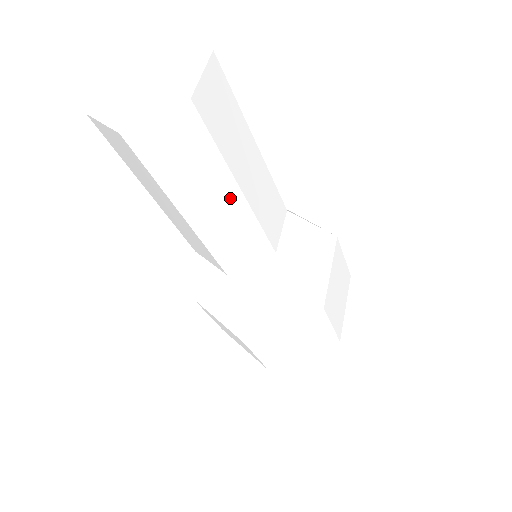
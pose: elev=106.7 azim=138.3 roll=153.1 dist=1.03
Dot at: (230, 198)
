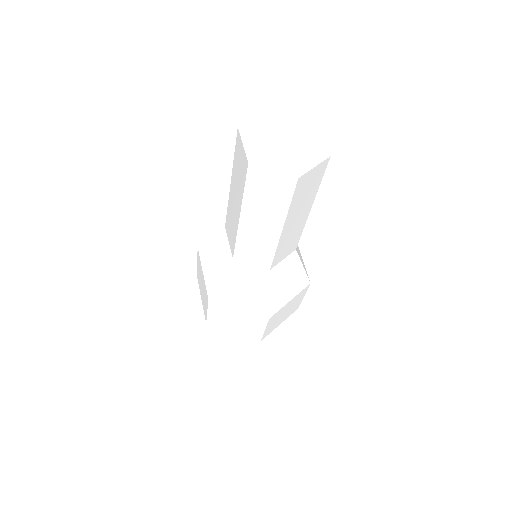
Dot at: (273, 229)
